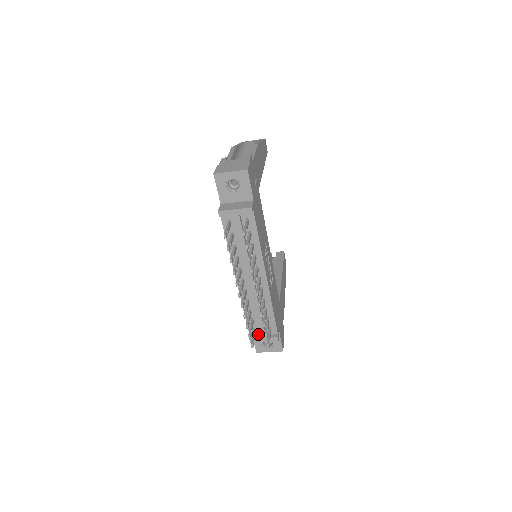
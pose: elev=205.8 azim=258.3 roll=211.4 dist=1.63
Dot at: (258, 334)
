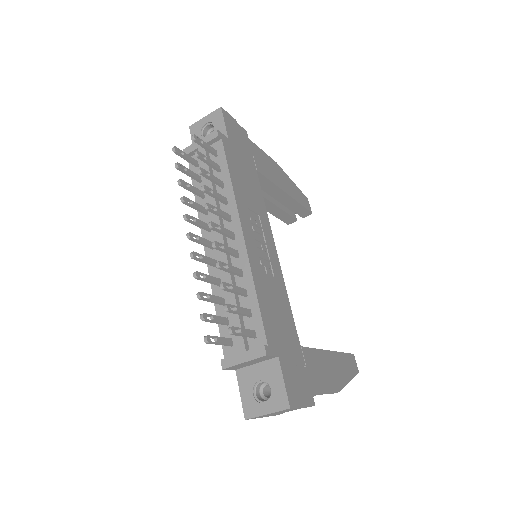
Dot at: (237, 353)
